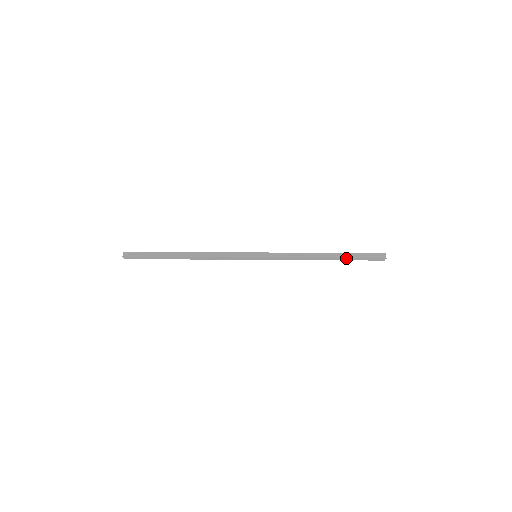
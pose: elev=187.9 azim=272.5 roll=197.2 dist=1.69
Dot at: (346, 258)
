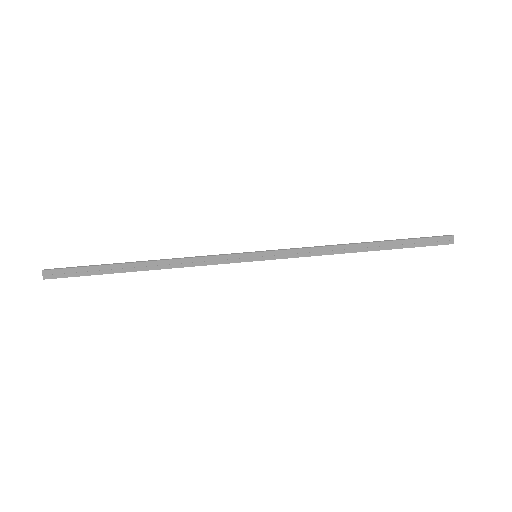
Dot at: (393, 247)
